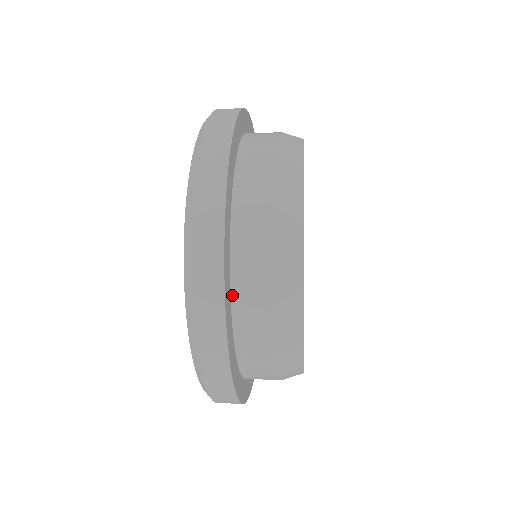
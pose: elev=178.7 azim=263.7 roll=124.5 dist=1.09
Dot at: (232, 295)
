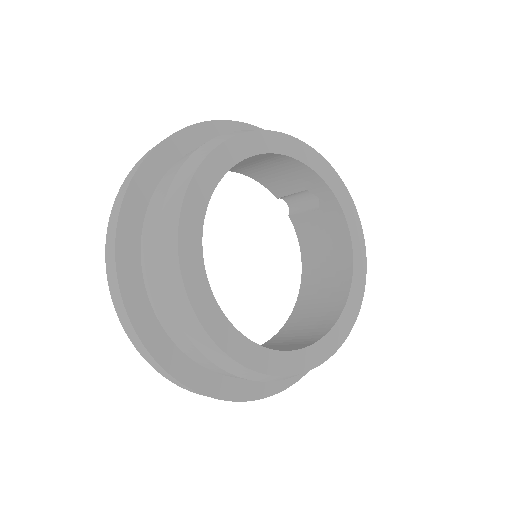
Dot at: (142, 263)
